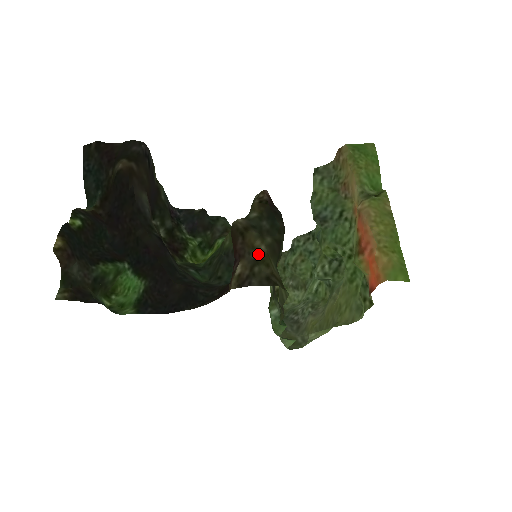
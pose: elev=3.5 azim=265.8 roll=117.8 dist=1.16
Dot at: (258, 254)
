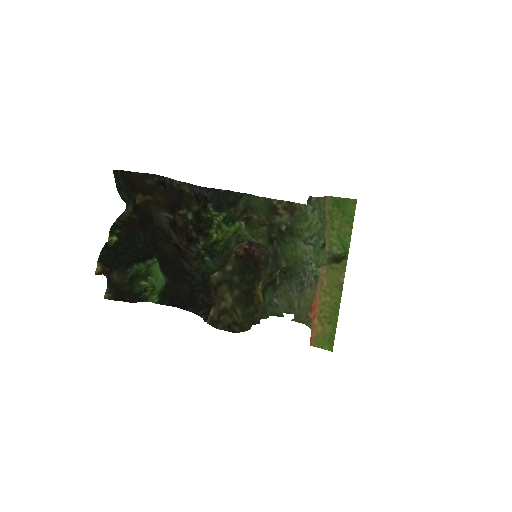
Dot at: (225, 305)
